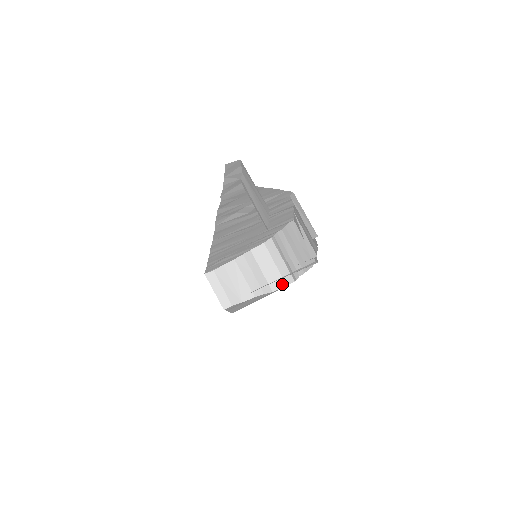
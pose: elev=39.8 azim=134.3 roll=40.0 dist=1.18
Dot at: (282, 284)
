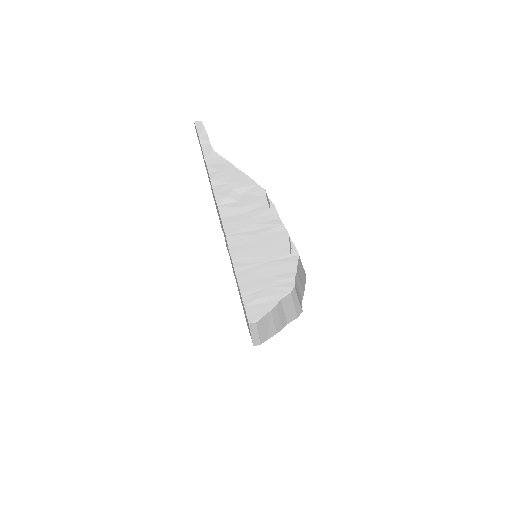
Dot at: (295, 317)
